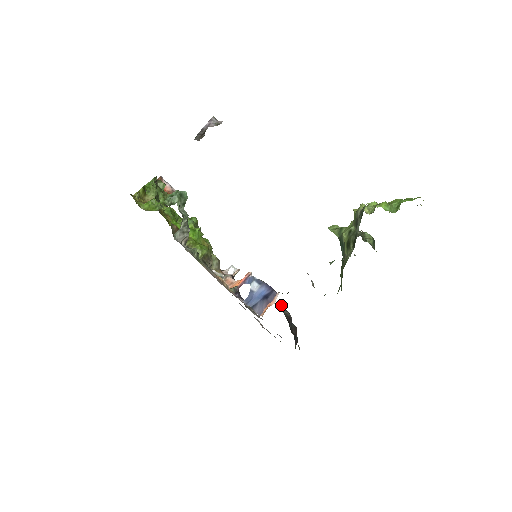
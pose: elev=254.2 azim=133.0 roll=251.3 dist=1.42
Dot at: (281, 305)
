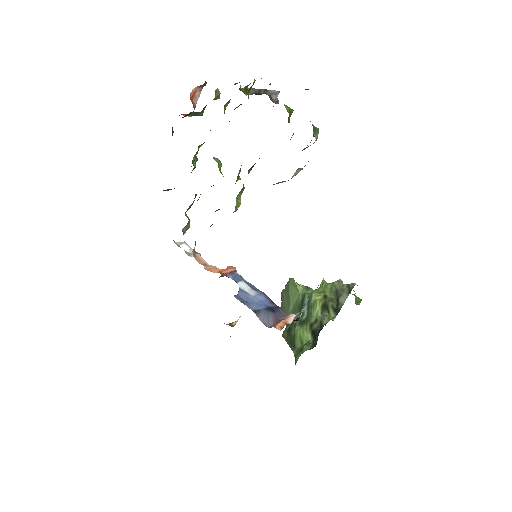
Dot at: occluded
